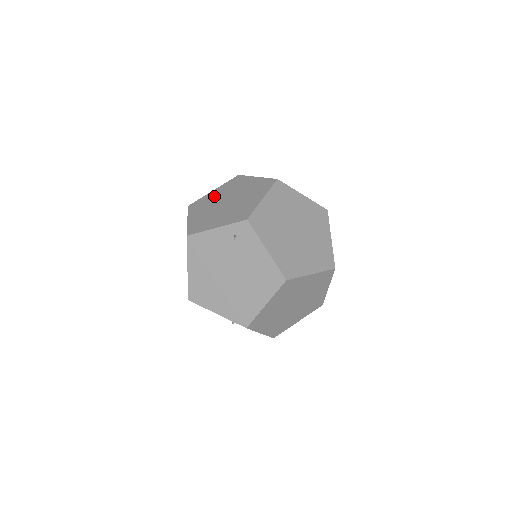
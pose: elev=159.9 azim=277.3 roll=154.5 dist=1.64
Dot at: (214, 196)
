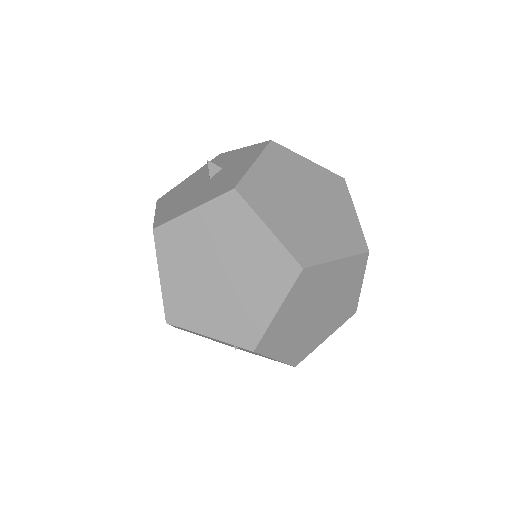
Dot at: (195, 235)
